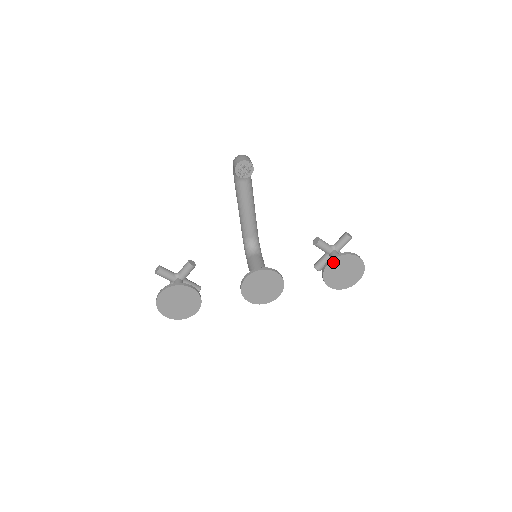
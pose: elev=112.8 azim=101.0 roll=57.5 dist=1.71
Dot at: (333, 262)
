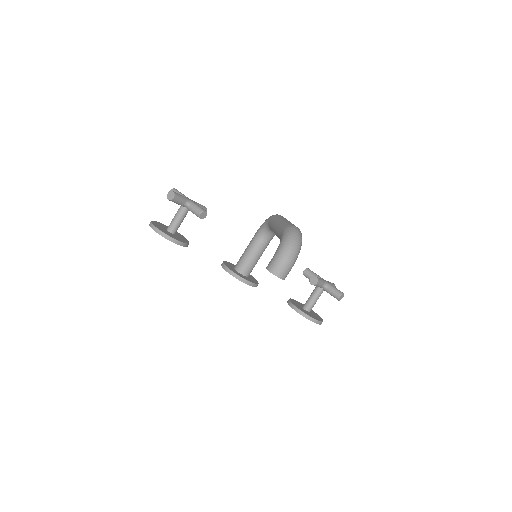
Dot at: (299, 313)
